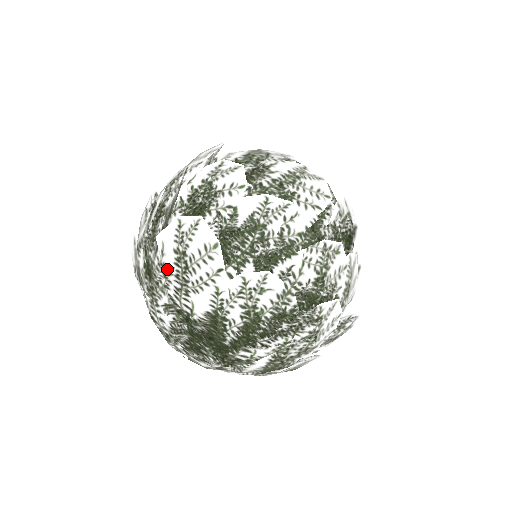
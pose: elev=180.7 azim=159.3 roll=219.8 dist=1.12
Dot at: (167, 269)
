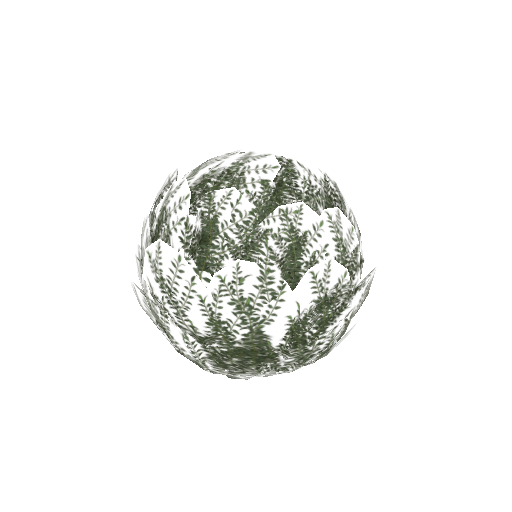
Dot at: (160, 300)
